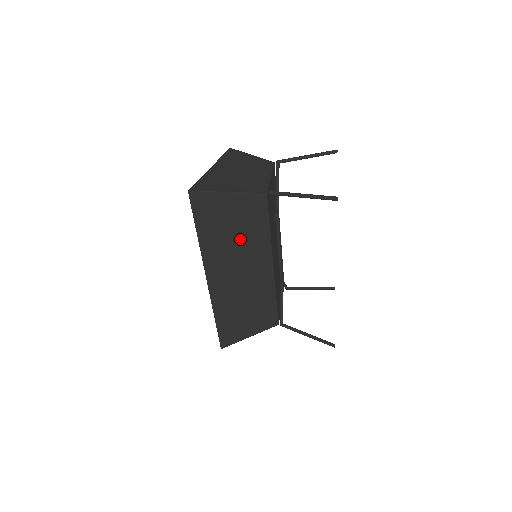
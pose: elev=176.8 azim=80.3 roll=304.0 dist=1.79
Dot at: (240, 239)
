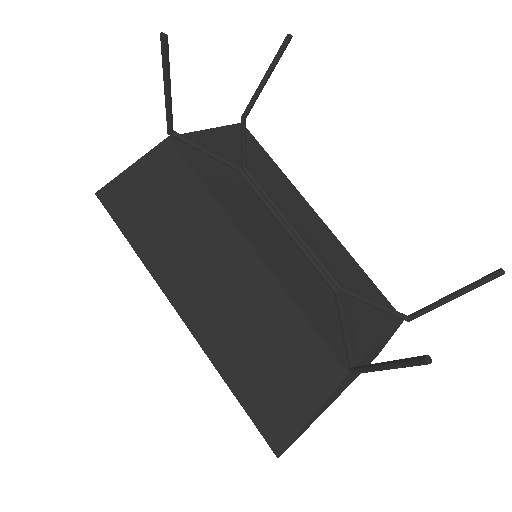
Dot at: (179, 225)
